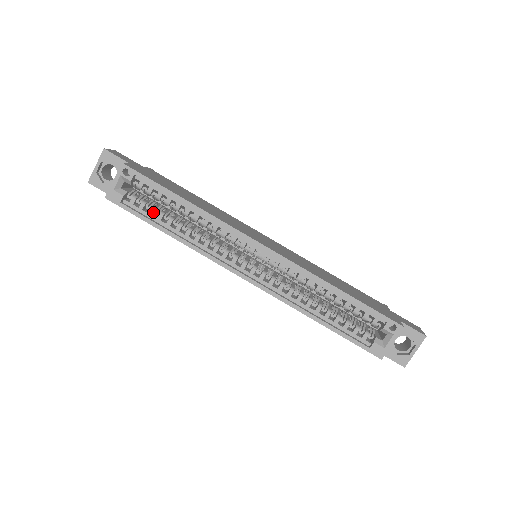
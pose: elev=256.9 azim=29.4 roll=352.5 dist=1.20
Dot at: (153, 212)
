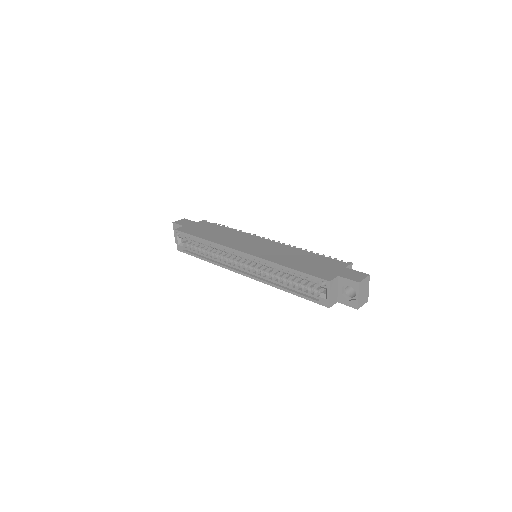
Dot at: (197, 250)
